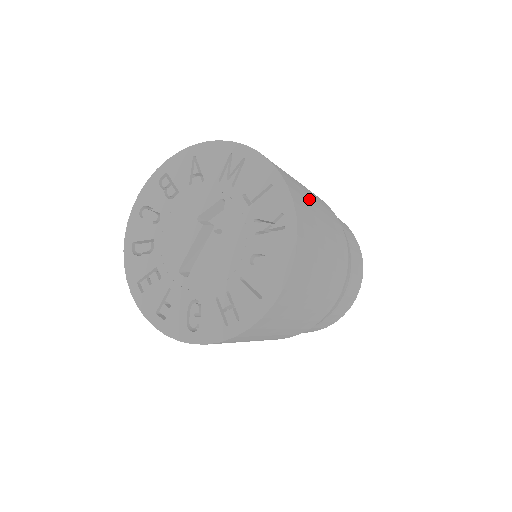
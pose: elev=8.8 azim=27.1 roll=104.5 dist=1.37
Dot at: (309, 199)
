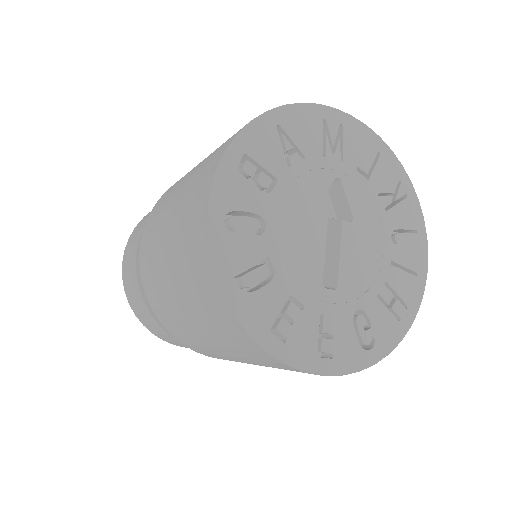
Dot at: occluded
